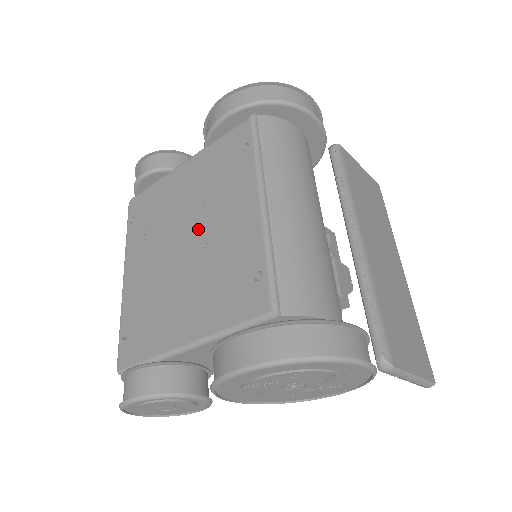
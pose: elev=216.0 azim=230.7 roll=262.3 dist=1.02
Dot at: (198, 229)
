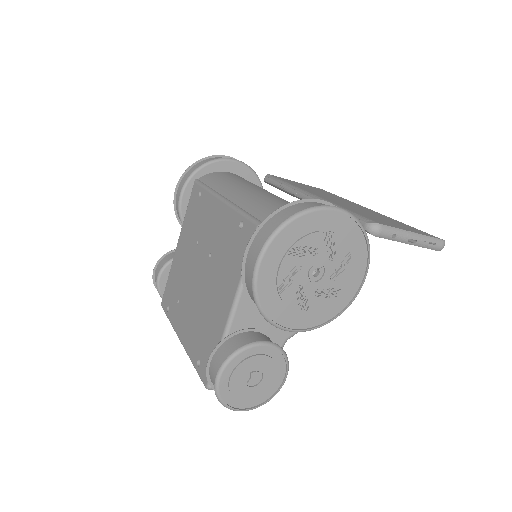
Dot at: (202, 256)
